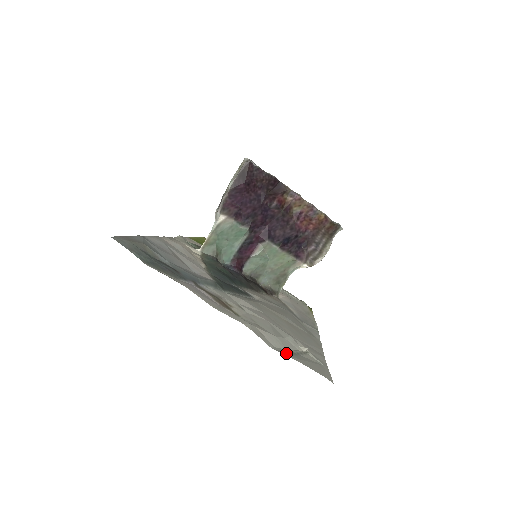
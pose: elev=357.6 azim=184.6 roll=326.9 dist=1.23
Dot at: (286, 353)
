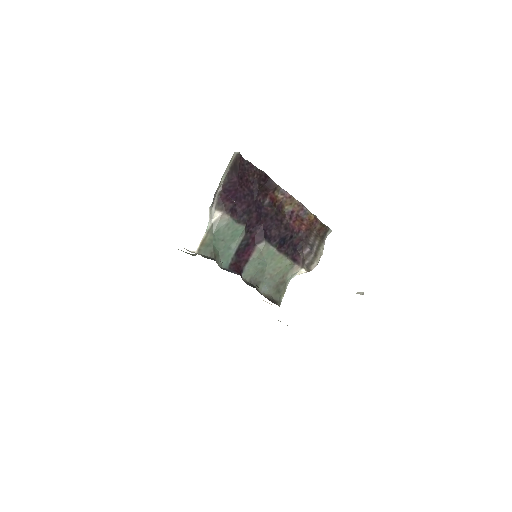
Dot at: occluded
